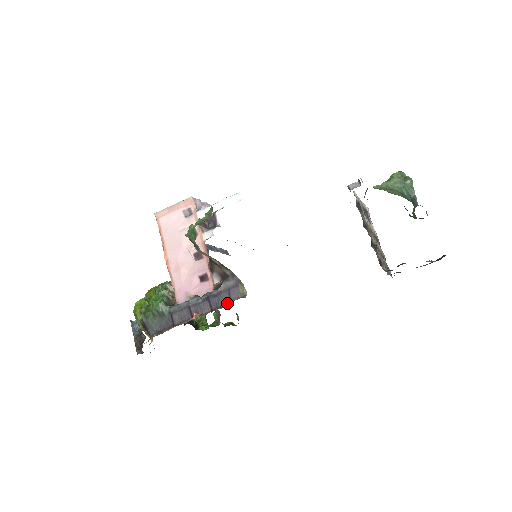
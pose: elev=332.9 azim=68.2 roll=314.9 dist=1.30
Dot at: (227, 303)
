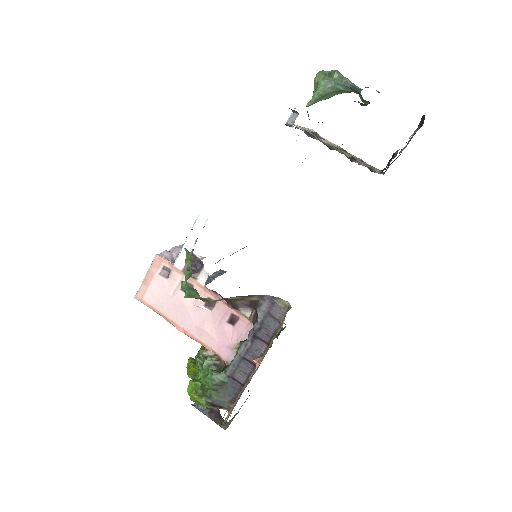
Dot at: (277, 326)
